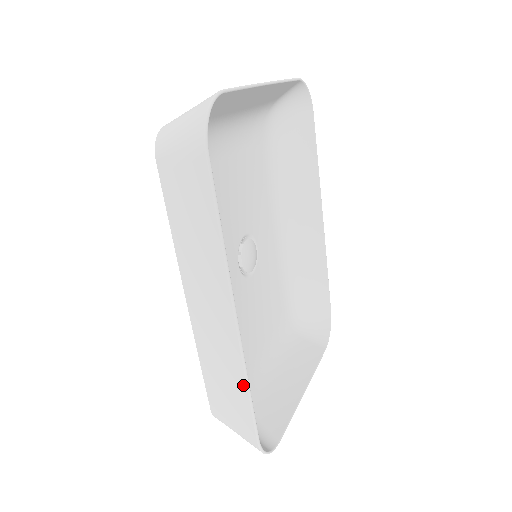
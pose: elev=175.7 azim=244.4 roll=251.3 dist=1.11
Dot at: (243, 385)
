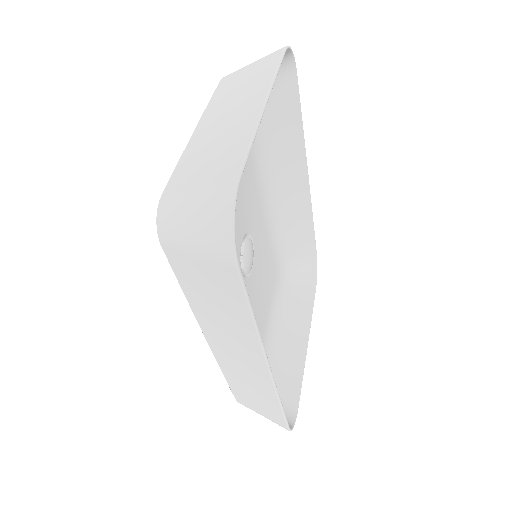
Dot at: (275, 403)
